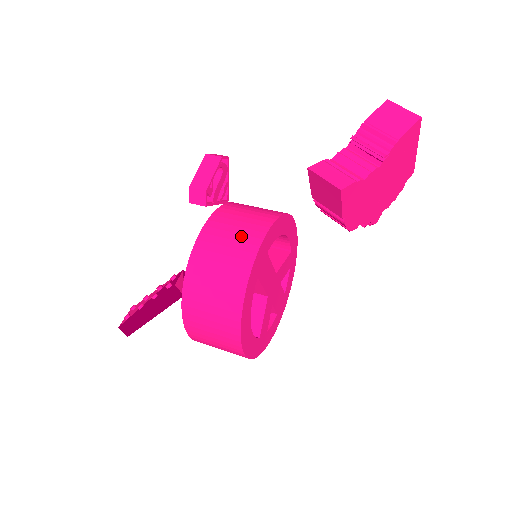
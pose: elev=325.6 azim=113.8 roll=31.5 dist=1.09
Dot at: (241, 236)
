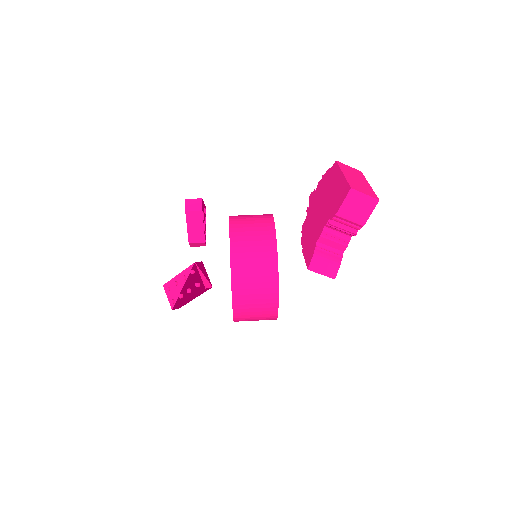
Dot at: (262, 290)
